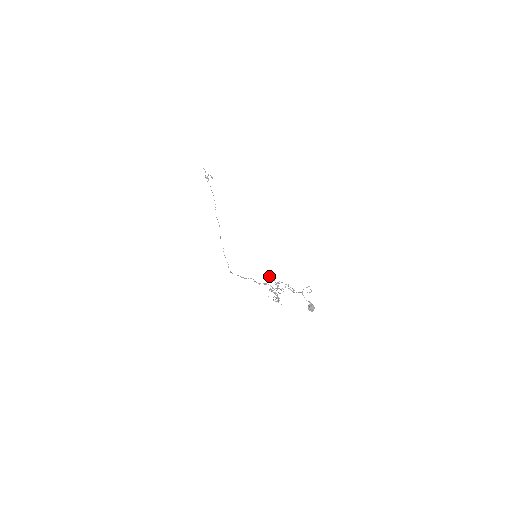
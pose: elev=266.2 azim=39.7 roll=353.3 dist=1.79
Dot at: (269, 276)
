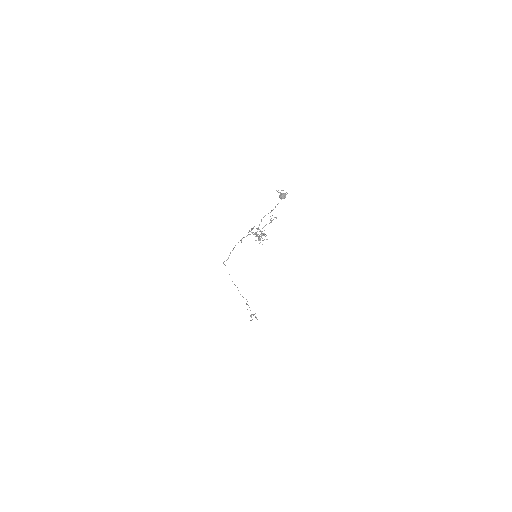
Dot at: occluded
